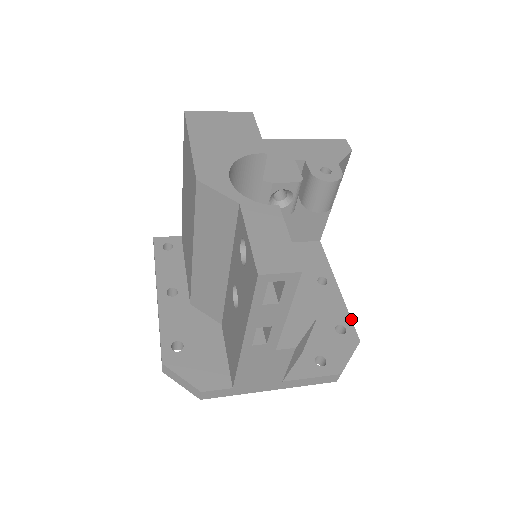
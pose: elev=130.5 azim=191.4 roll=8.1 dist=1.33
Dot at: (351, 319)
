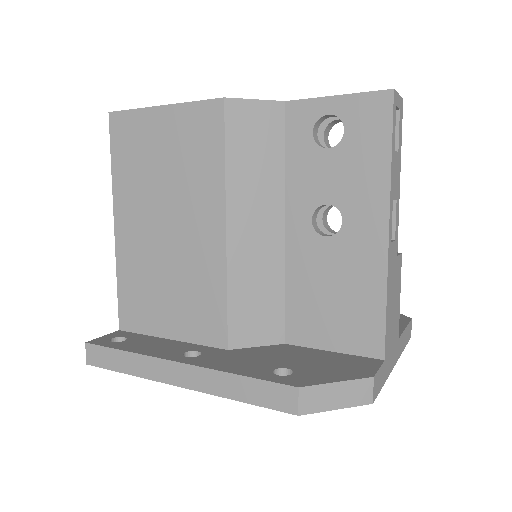
Dot at: occluded
